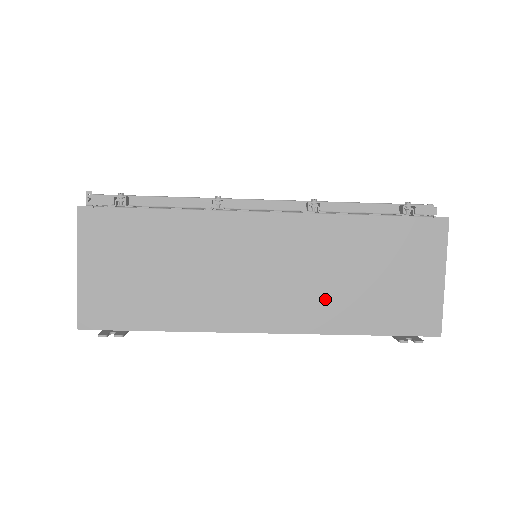
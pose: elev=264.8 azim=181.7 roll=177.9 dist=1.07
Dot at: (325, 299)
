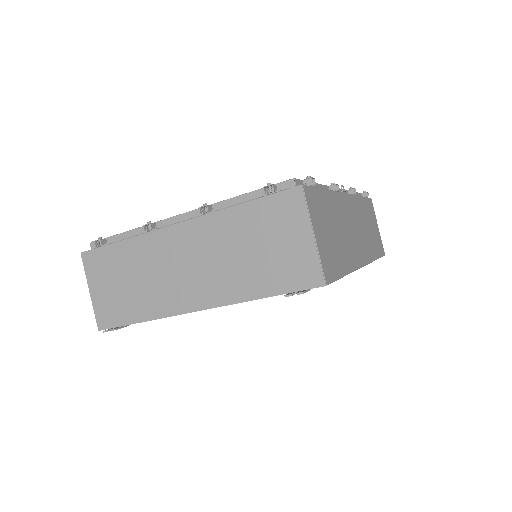
Dot at: (230, 276)
